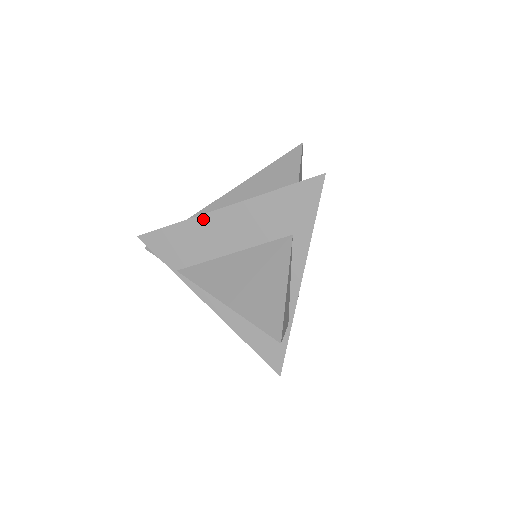
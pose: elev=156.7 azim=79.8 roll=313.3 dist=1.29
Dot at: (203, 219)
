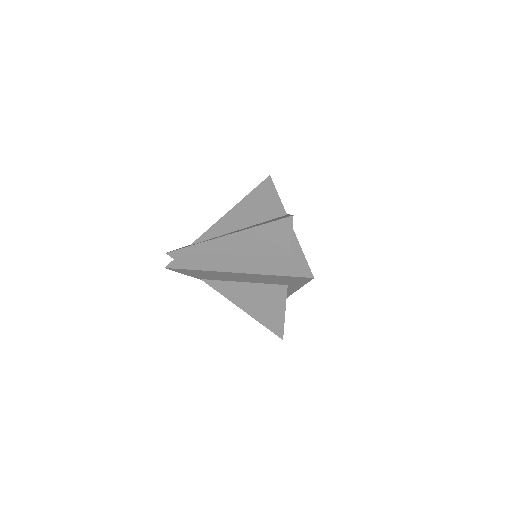
Dot at: (218, 273)
